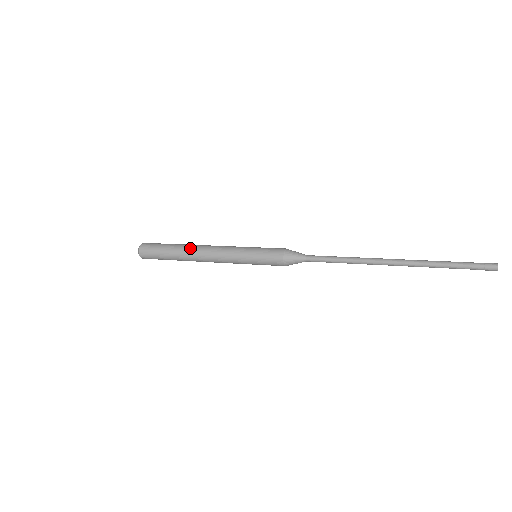
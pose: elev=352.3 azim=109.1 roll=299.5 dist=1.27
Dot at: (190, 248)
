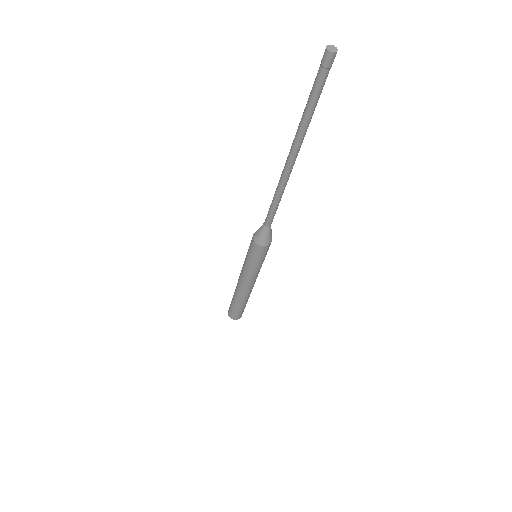
Dot at: occluded
